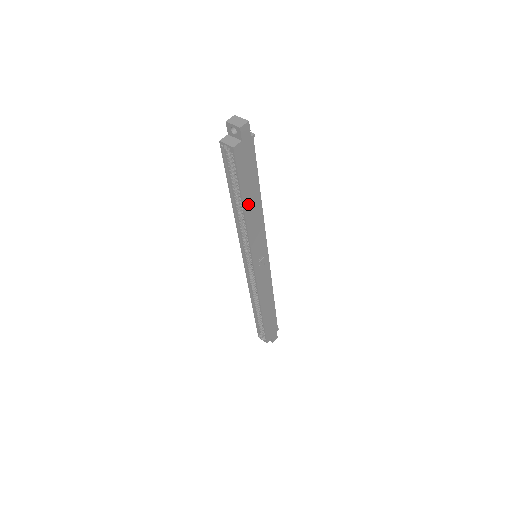
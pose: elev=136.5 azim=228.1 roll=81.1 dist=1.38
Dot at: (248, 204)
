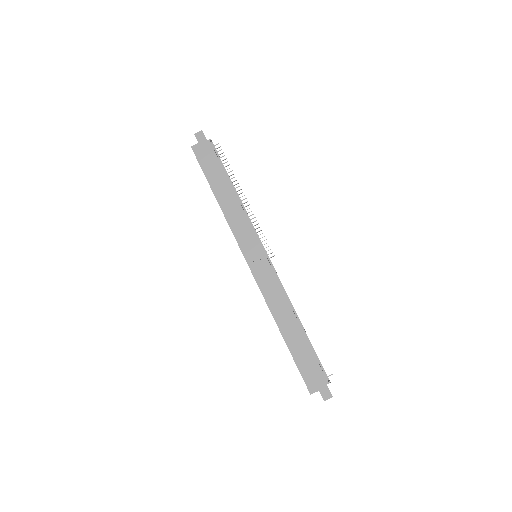
Dot at: (219, 193)
